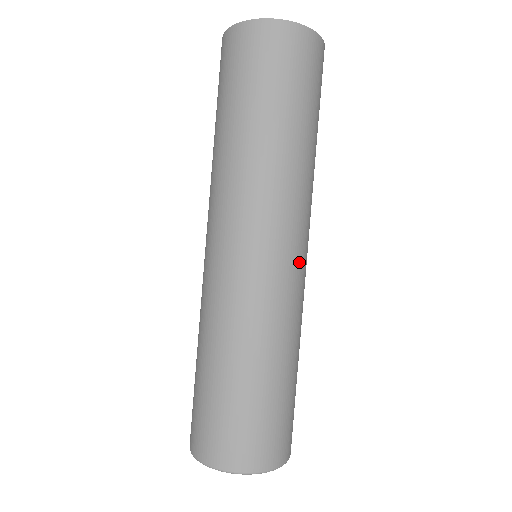
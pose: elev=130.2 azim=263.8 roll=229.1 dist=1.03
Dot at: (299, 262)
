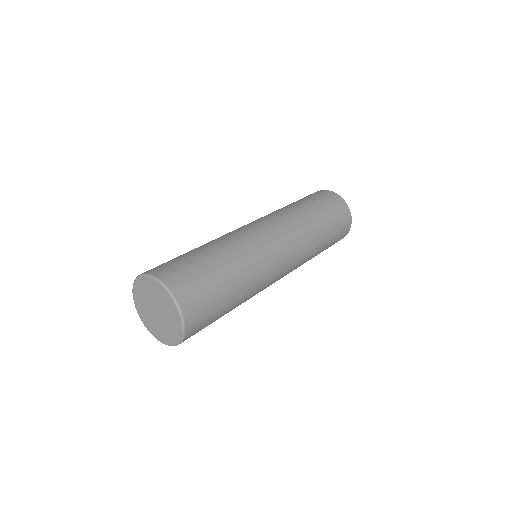
Dot at: (271, 238)
